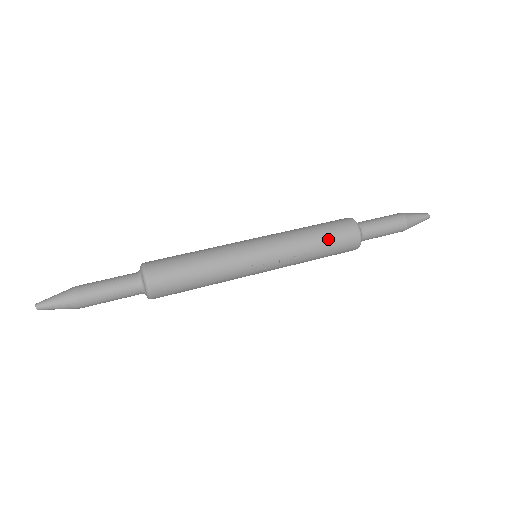
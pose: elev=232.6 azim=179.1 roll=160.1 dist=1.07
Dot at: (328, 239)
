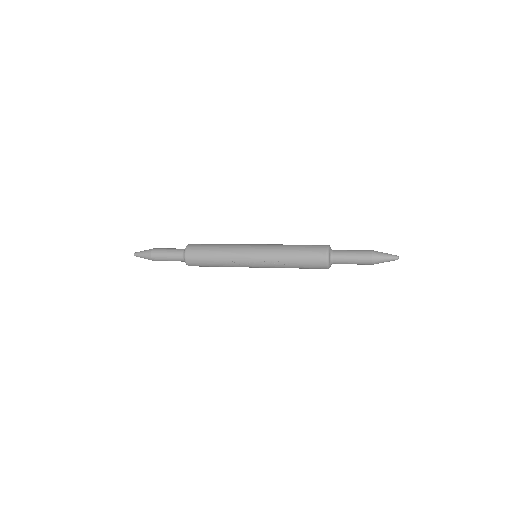
Dot at: (302, 255)
